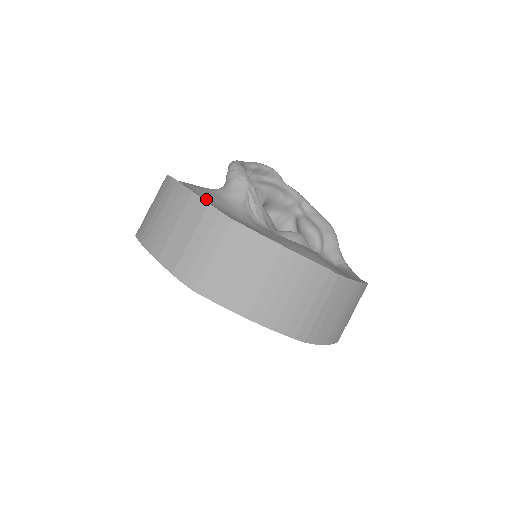
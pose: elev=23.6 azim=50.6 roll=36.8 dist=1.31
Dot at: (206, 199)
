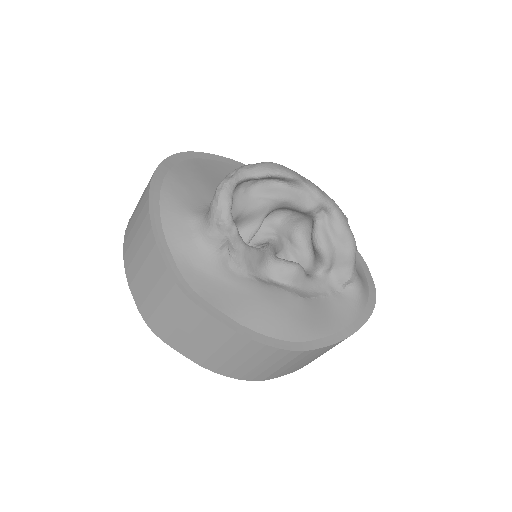
Dot at: (172, 249)
